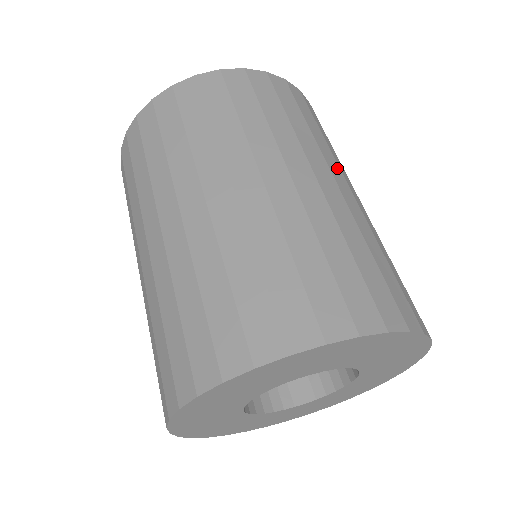
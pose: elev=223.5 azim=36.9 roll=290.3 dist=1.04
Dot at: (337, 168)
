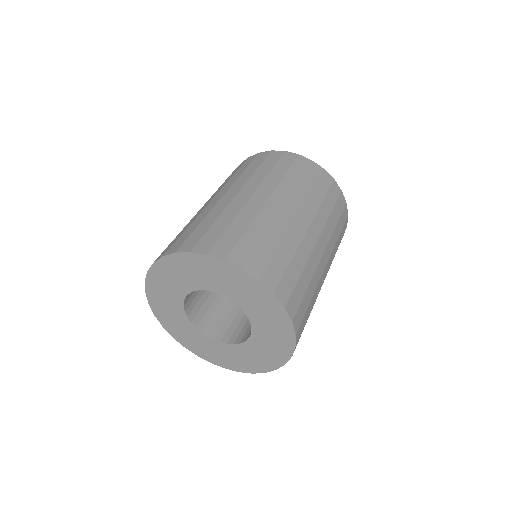
Dot at: (327, 240)
